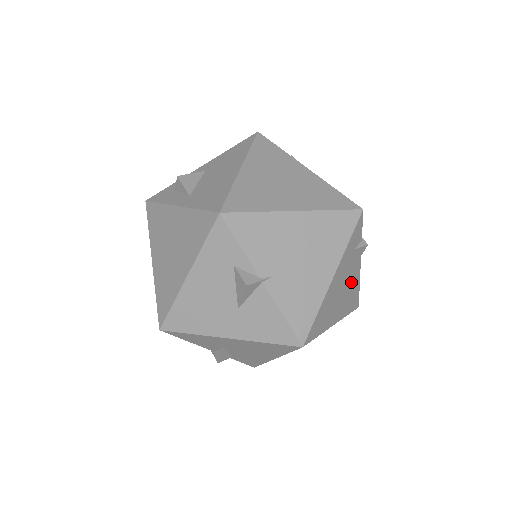
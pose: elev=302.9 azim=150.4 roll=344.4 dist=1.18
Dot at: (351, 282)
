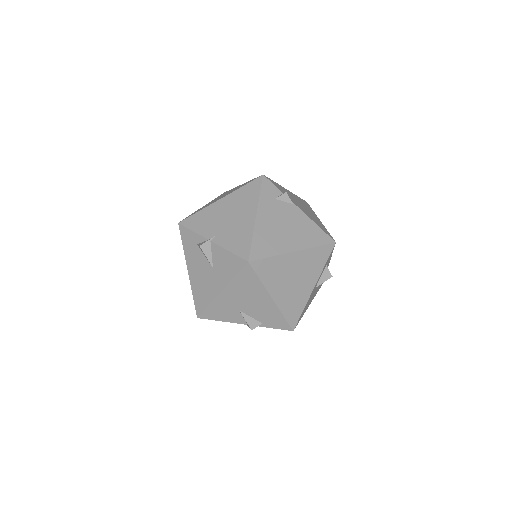
Dot at: (295, 221)
